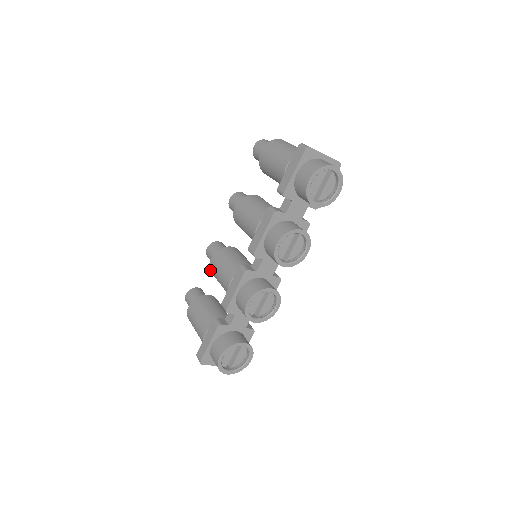
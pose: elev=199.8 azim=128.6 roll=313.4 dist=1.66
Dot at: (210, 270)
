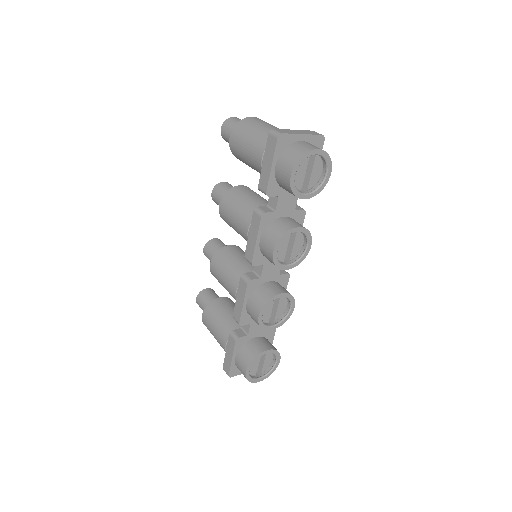
Dot at: (213, 275)
